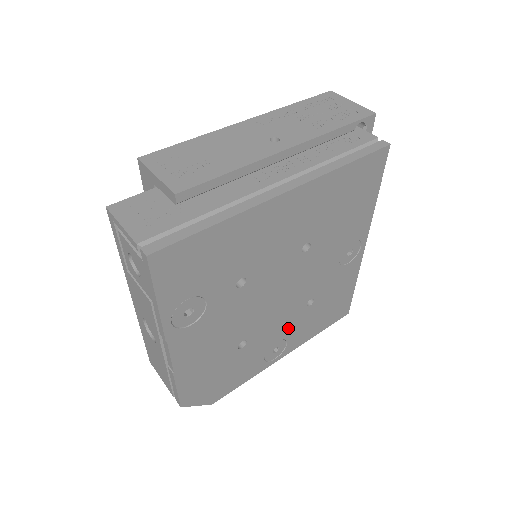
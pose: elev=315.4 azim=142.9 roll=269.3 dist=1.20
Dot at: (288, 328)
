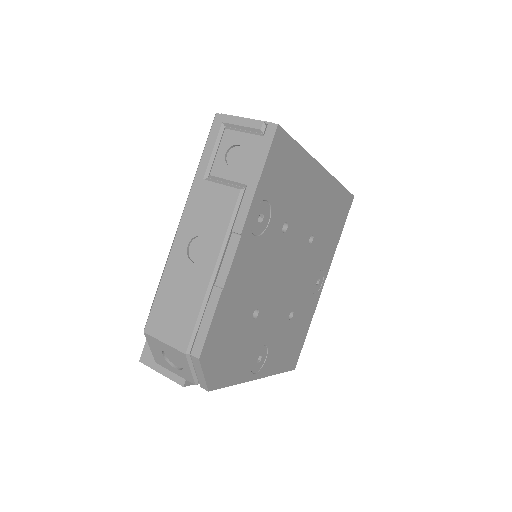
Dot at: (274, 334)
